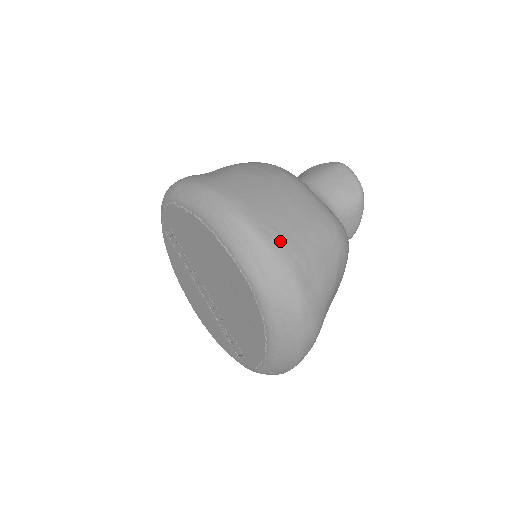
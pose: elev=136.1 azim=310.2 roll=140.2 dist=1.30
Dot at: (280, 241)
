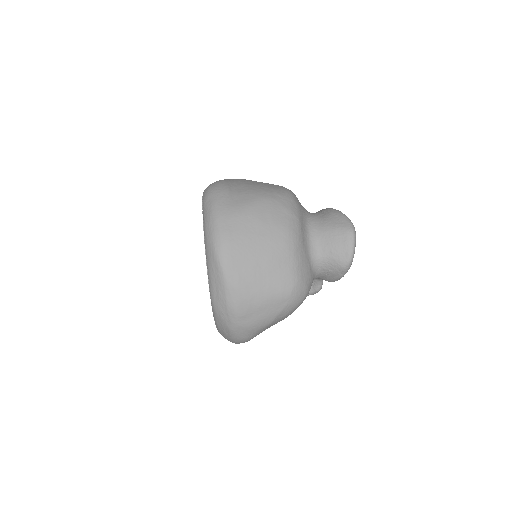
Dot at: (237, 285)
